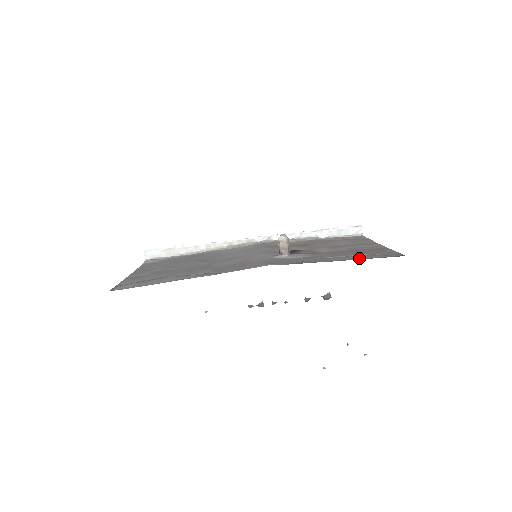
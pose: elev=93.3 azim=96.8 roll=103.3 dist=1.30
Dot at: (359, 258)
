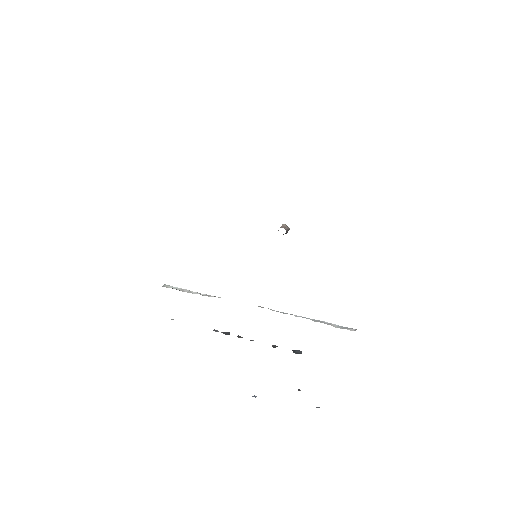
Dot at: occluded
